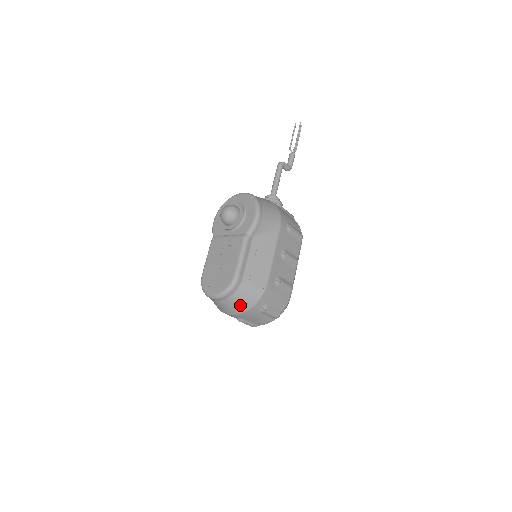
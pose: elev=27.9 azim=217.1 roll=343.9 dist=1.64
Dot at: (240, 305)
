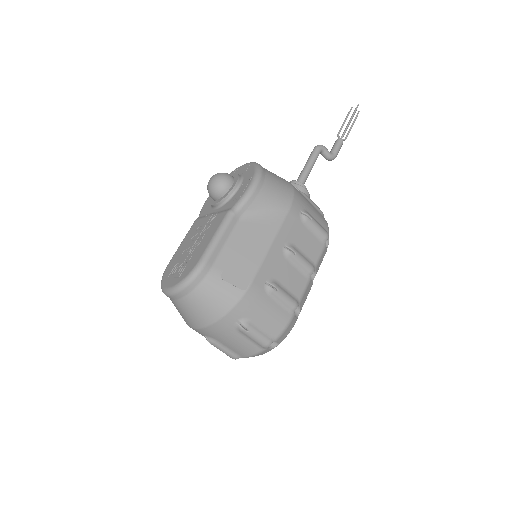
Dot at: (204, 311)
